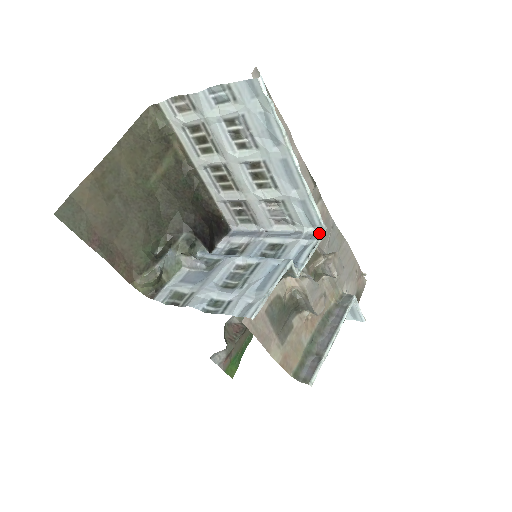
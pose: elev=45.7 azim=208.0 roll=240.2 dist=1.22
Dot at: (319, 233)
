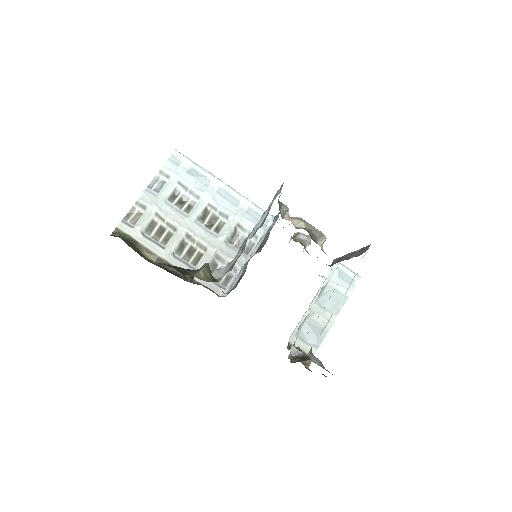
Dot at: (274, 218)
